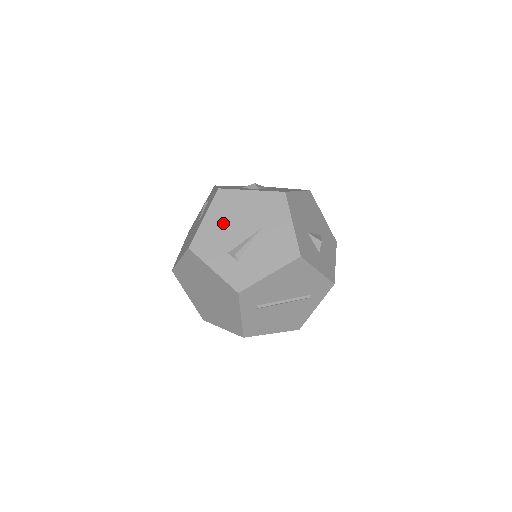
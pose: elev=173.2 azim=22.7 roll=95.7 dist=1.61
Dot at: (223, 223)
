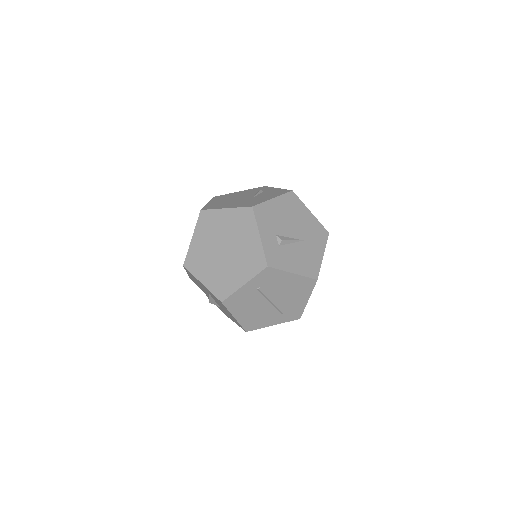
Dot at: (284, 214)
